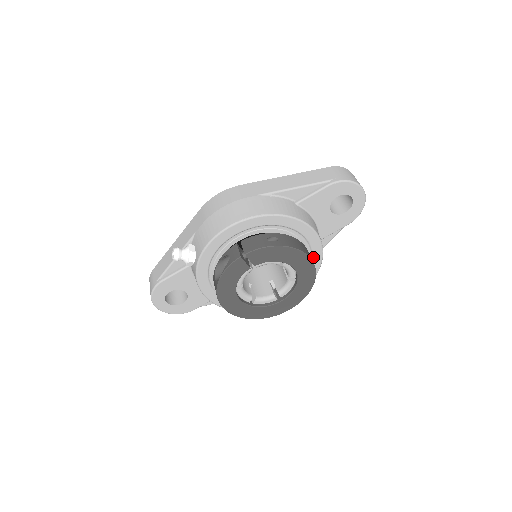
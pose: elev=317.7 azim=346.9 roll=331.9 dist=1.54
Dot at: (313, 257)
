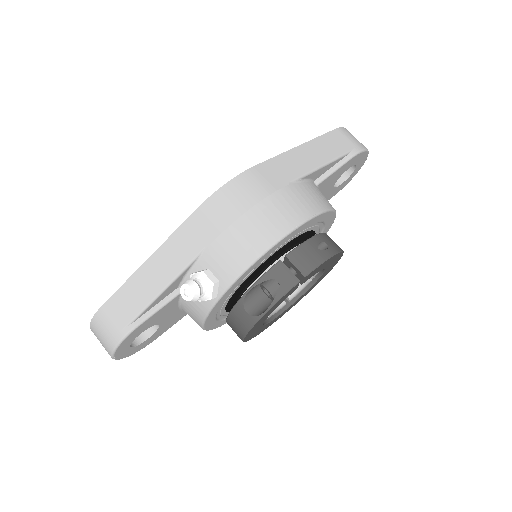
Dot at: occluded
